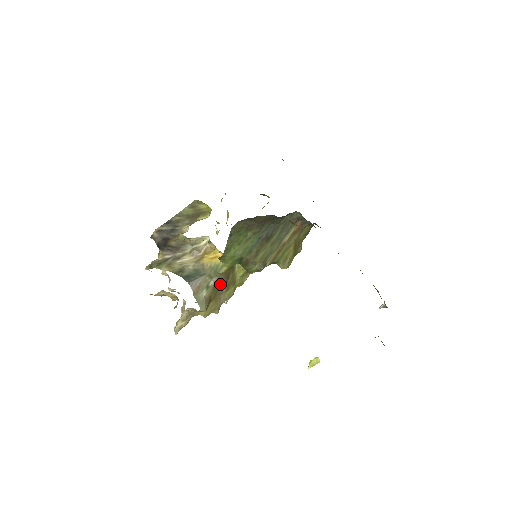
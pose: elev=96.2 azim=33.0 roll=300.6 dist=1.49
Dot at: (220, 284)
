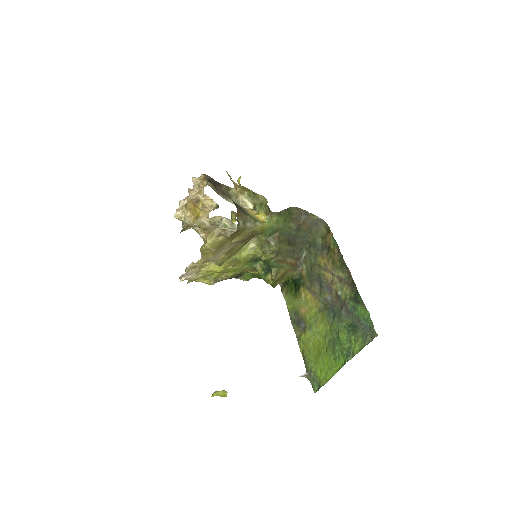
Dot at: (244, 234)
